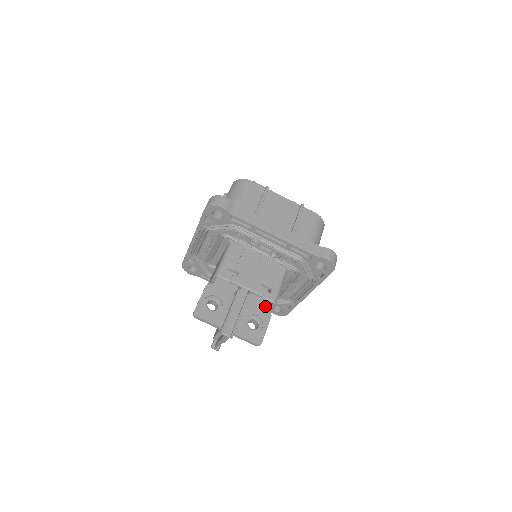
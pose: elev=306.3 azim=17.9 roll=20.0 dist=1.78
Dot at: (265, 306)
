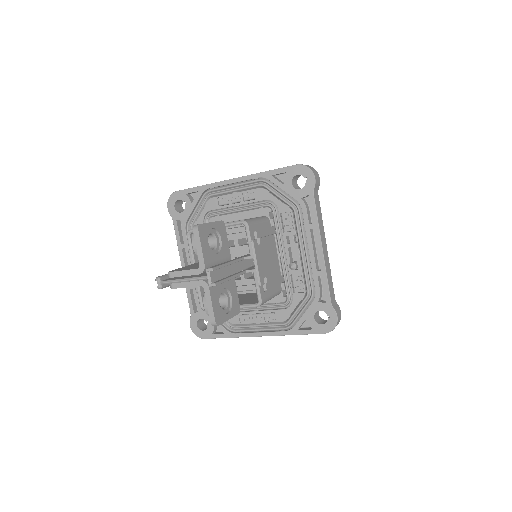
Dot at: occluded
